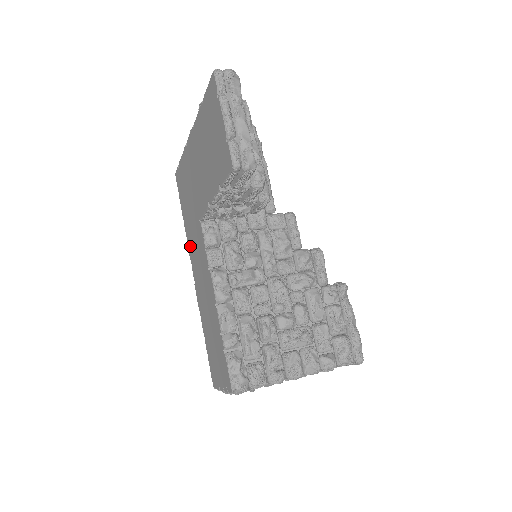
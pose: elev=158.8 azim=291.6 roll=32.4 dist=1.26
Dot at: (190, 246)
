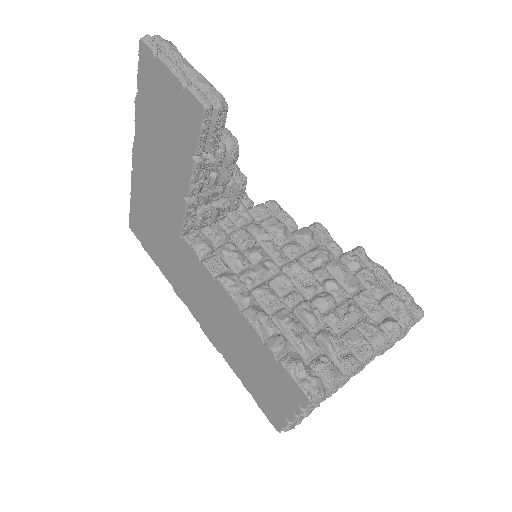
Dot at: (178, 286)
